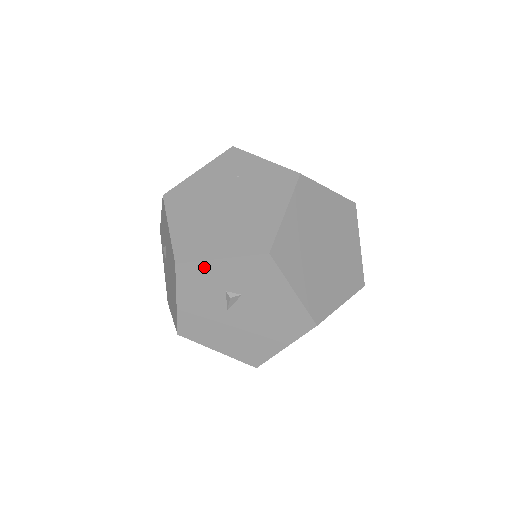
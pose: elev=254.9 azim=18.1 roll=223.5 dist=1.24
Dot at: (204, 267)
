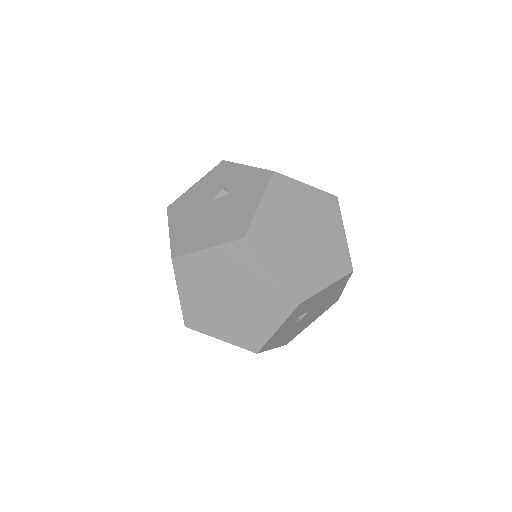
Dot at: (233, 167)
